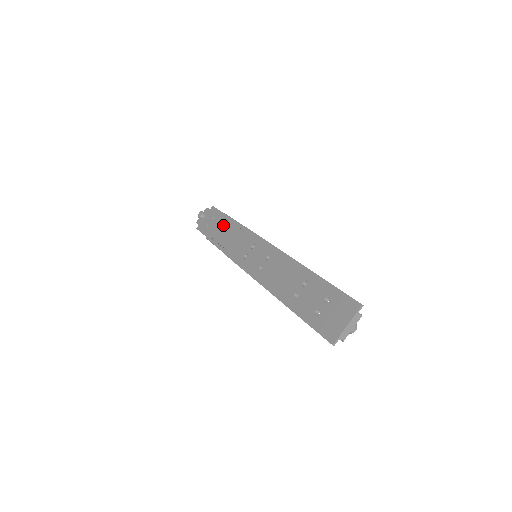
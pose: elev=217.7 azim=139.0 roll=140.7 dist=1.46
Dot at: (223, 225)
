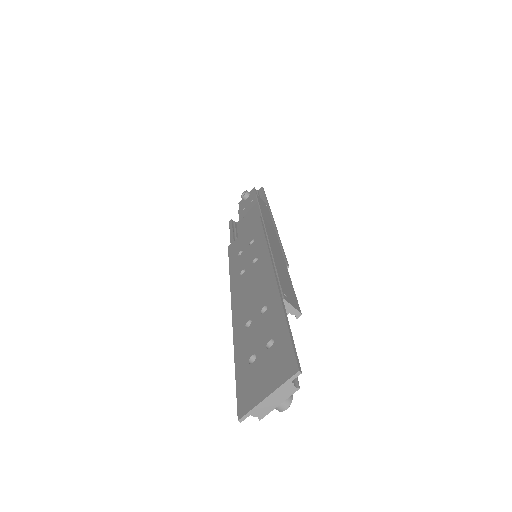
Dot at: (251, 210)
